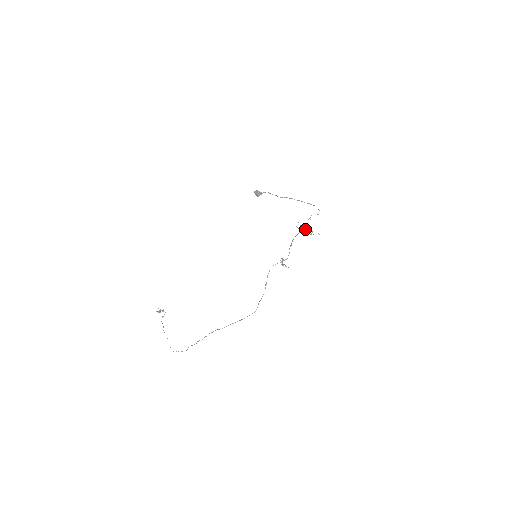
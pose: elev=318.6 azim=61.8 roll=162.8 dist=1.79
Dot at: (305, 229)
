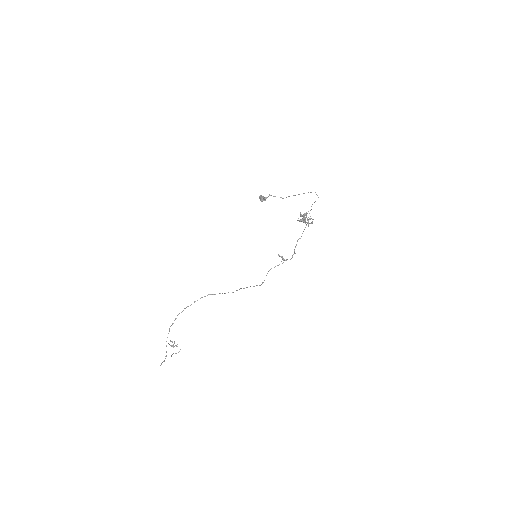
Dot at: (300, 212)
